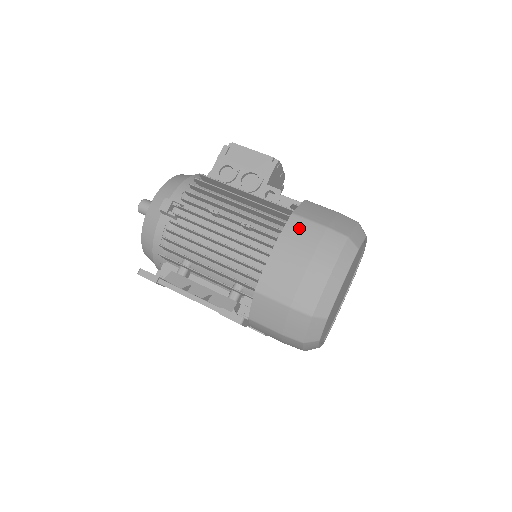
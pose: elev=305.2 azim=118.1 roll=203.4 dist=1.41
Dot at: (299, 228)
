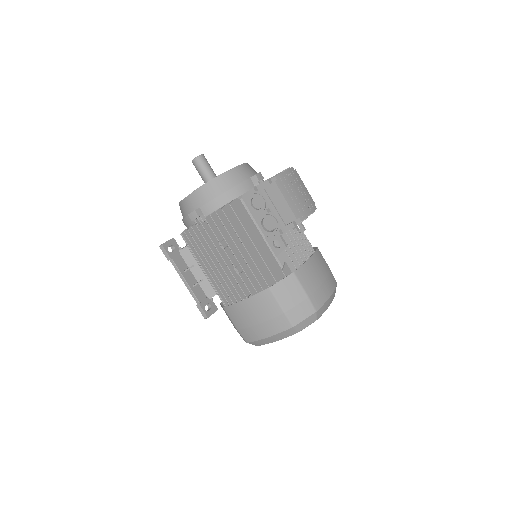
Dot at: (266, 301)
